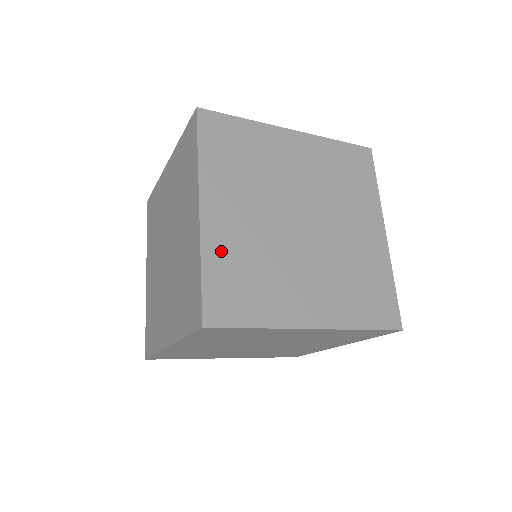
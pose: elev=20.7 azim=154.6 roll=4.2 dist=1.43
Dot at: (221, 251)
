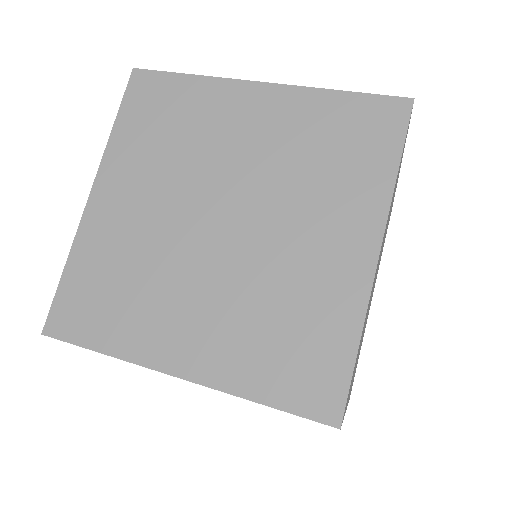
Dot at: (94, 249)
